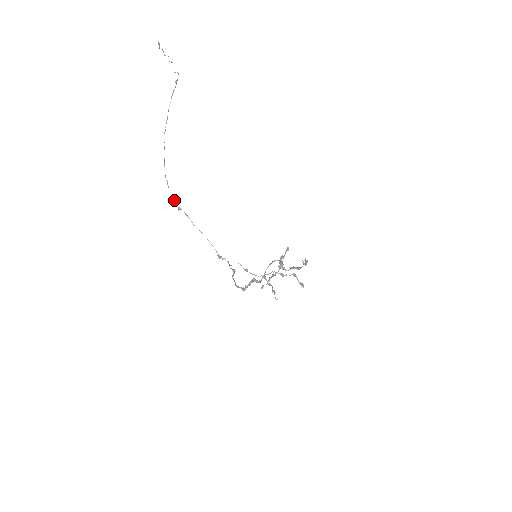
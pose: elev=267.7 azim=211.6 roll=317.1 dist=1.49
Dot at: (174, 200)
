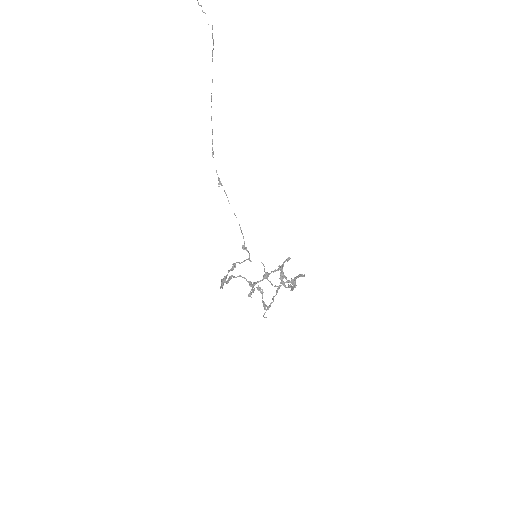
Dot at: occluded
